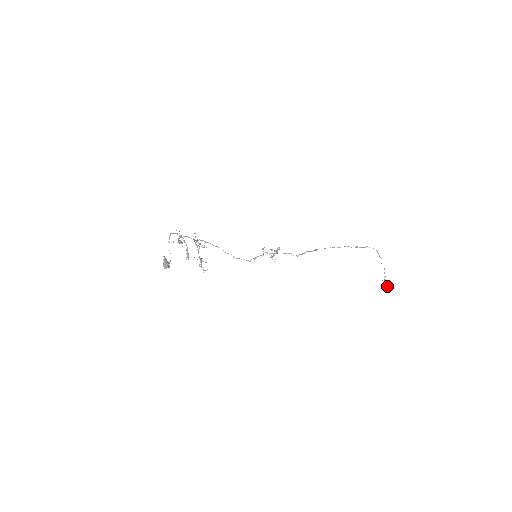
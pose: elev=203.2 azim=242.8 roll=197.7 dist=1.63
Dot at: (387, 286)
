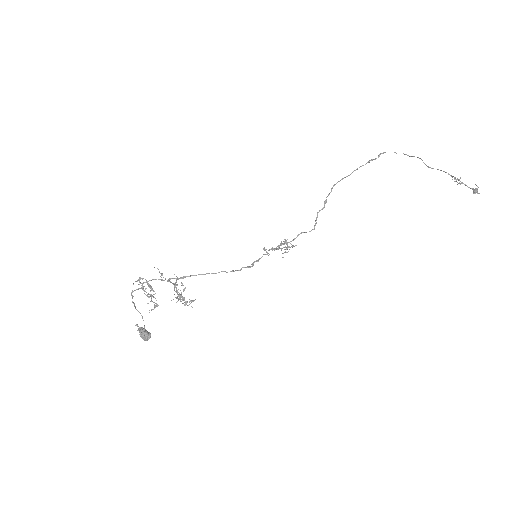
Dot at: occluded
